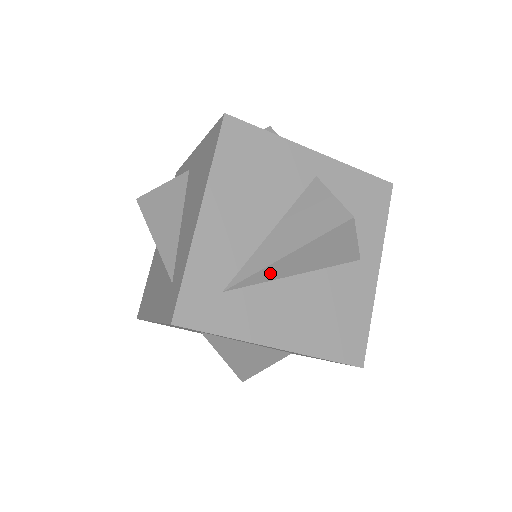
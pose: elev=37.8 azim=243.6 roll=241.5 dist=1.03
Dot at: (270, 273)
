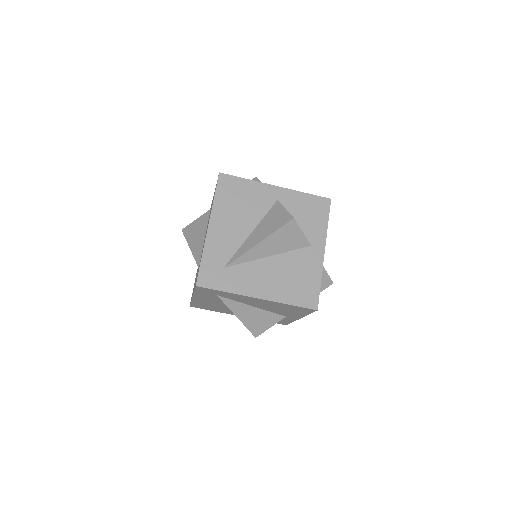
Dot at: (250, 255)
